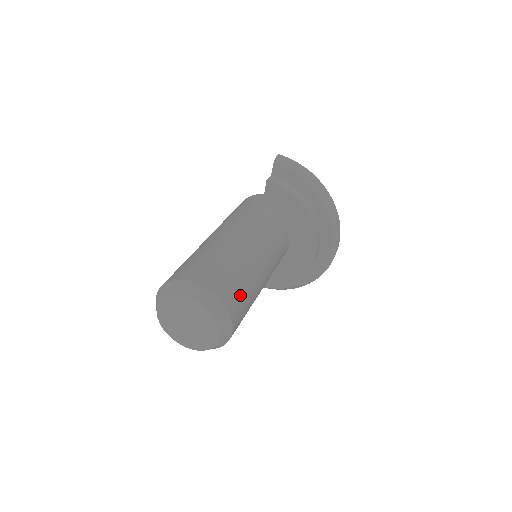
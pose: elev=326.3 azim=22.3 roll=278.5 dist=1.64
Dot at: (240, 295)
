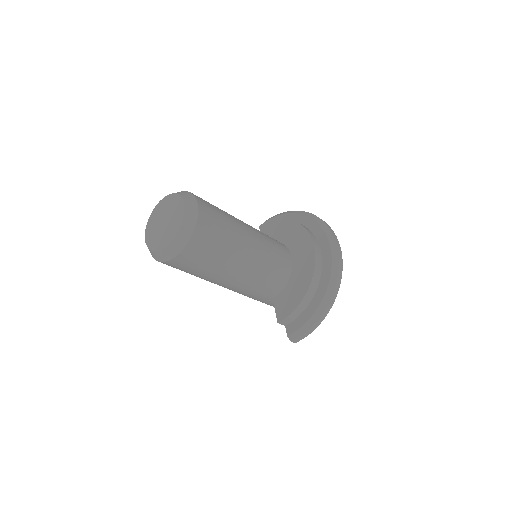
Dot at: (210, 204)
